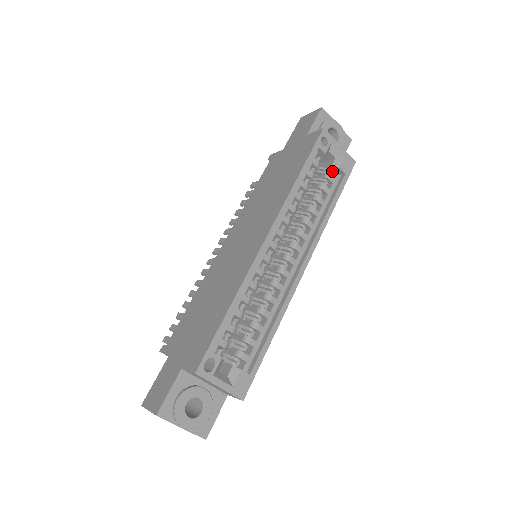
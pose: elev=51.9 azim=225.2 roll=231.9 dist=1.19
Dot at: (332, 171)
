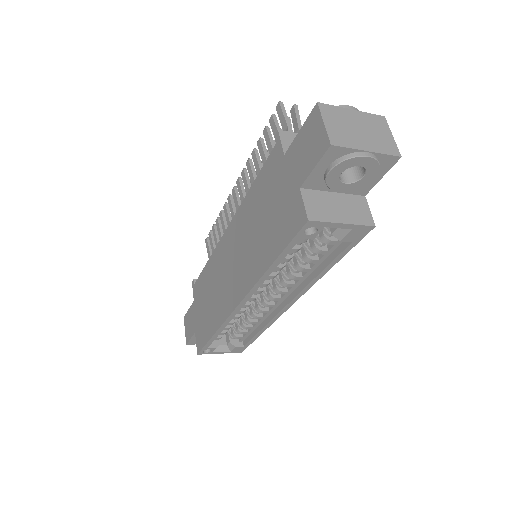
Dot at: occluded
